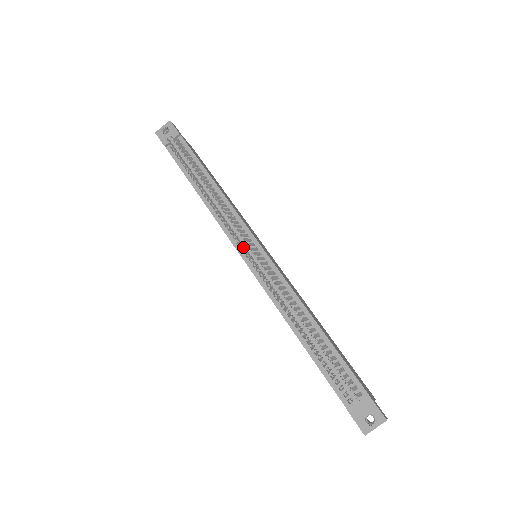
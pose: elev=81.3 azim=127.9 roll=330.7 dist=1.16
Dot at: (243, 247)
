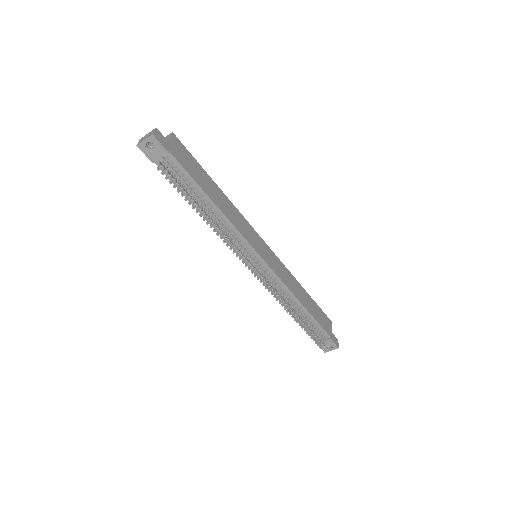
Dot at: (250, 268)
